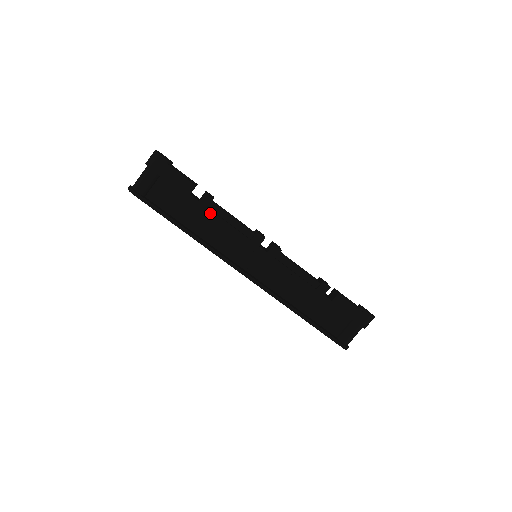
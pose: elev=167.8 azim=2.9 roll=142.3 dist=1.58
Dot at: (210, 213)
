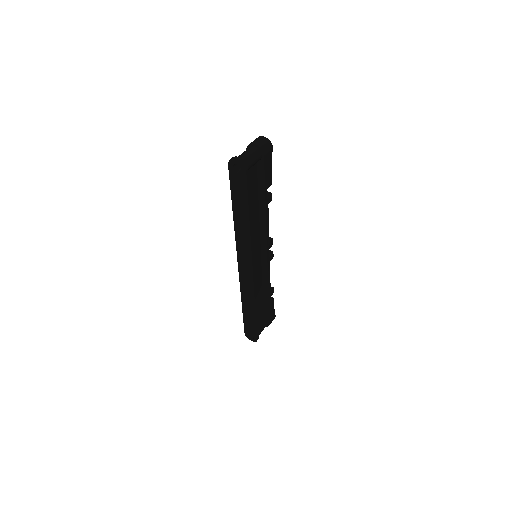
Dot at: (266, 212)
